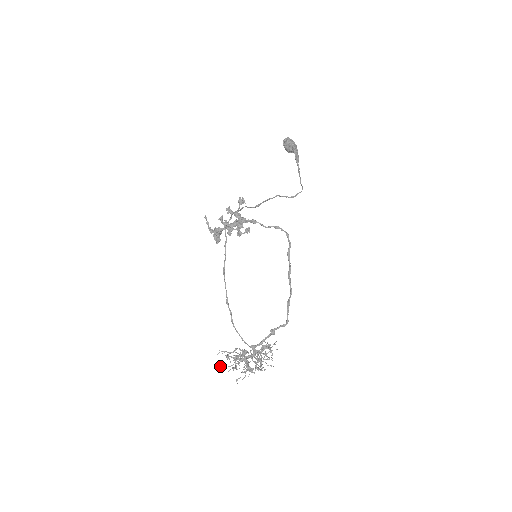
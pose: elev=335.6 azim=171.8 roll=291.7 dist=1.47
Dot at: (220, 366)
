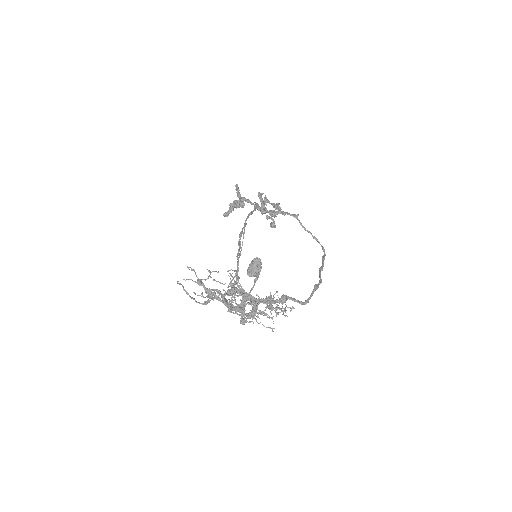
Dot at: occluded
